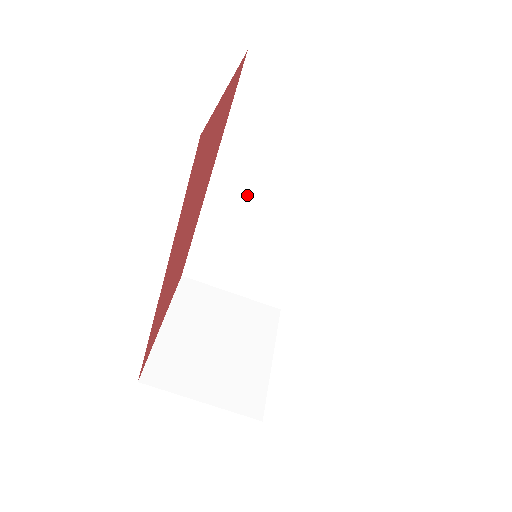
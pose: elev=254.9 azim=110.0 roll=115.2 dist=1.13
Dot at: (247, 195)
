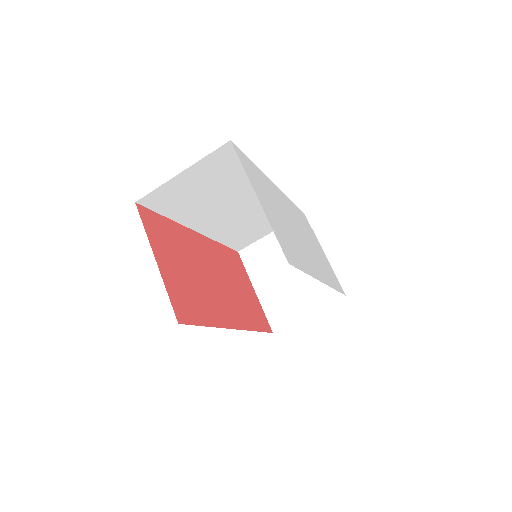
Dot at: (218, 217)
